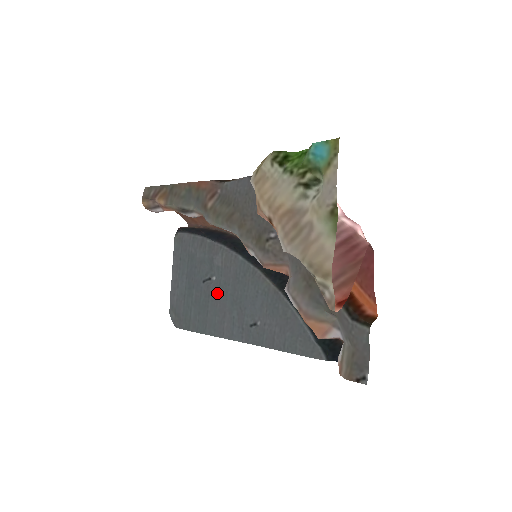
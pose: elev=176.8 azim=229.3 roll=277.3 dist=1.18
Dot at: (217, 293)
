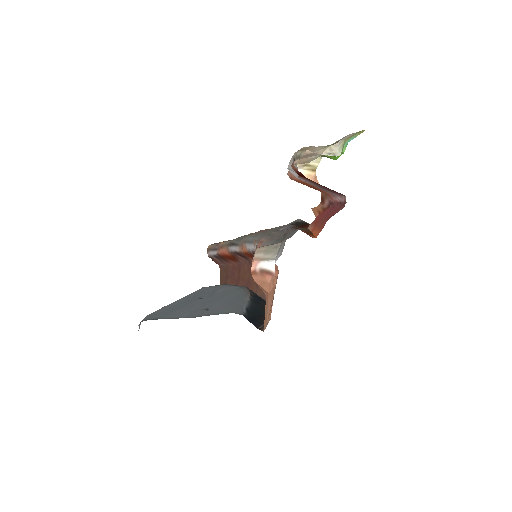
Dot at: (199, 301)
